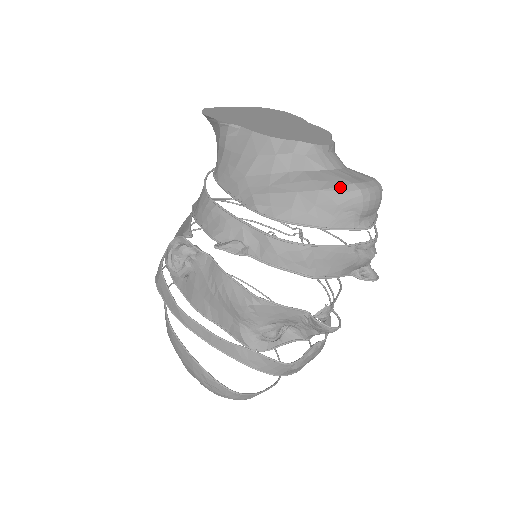
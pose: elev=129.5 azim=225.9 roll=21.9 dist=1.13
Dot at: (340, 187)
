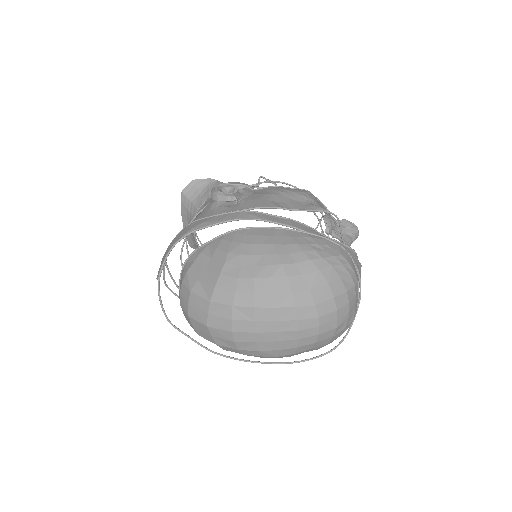
Dot at: occluded
